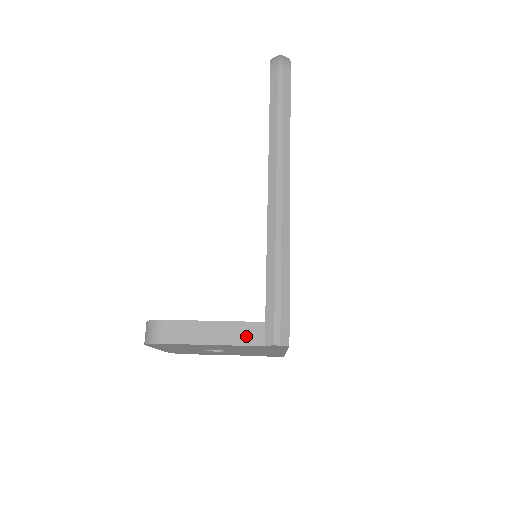
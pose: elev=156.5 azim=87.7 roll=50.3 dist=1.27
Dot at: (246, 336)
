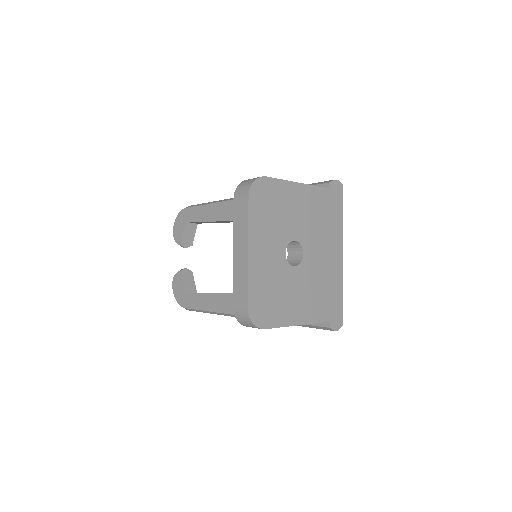
Dot at: occluded
